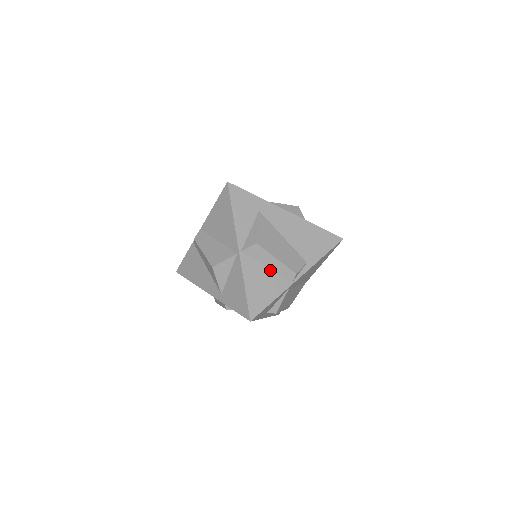
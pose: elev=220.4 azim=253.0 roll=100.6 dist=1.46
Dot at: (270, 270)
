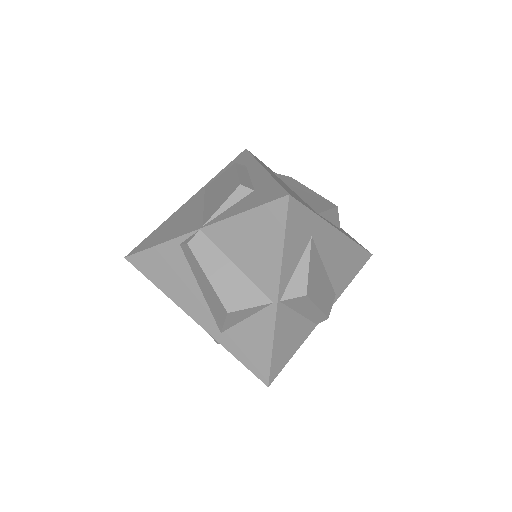
Dot at: (301, 316)
